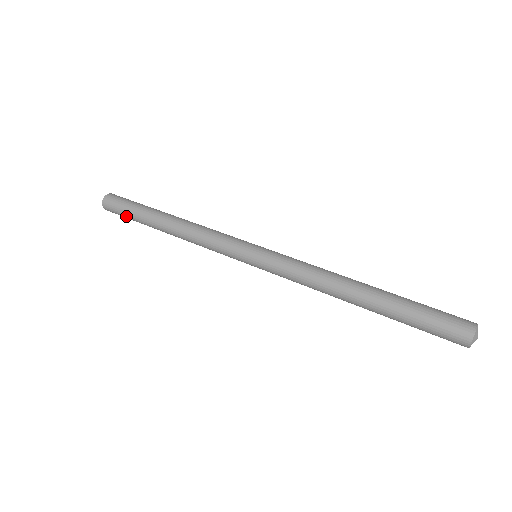
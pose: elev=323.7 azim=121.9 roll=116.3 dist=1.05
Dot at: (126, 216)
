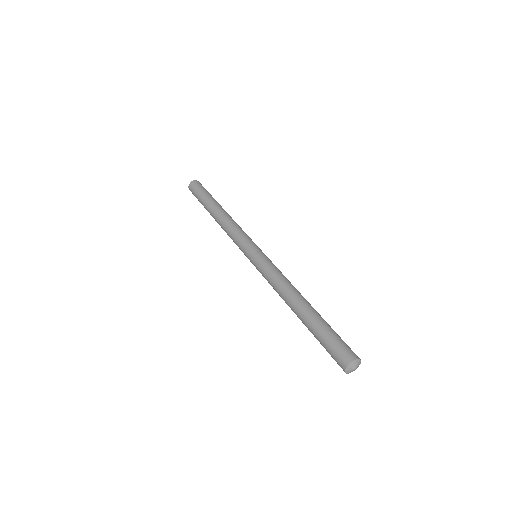
Dot at: (198, 196)
